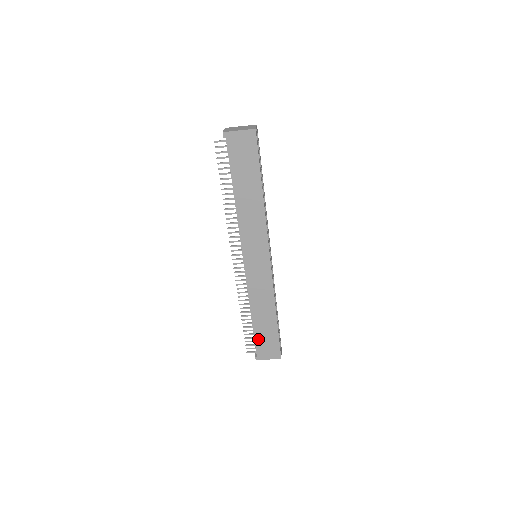
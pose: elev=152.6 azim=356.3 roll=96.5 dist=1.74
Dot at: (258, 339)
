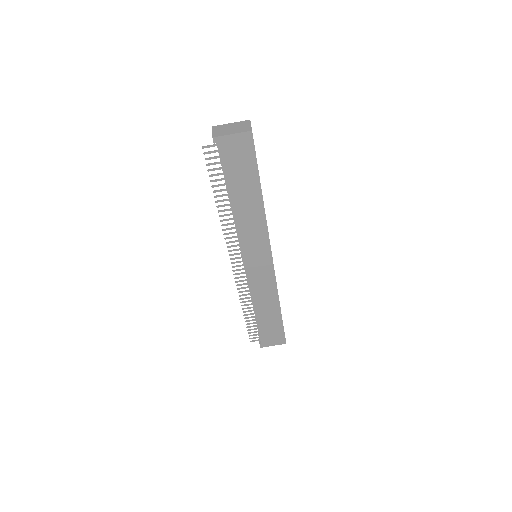
Dot at: (262, 330)
